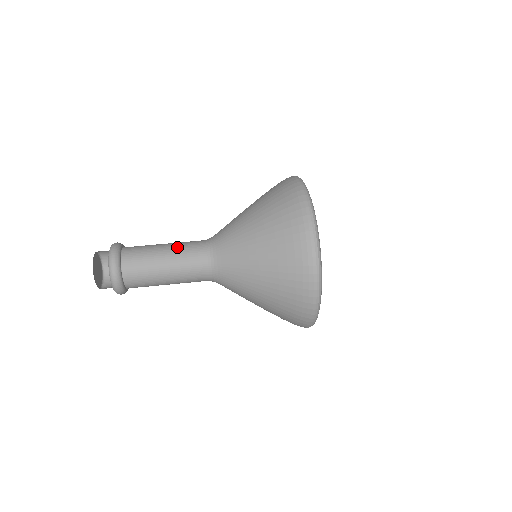
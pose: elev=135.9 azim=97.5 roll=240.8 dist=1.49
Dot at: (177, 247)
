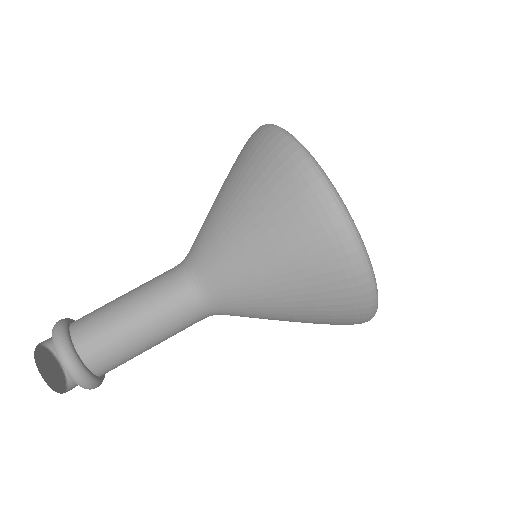
Dot at: (152, 309)
